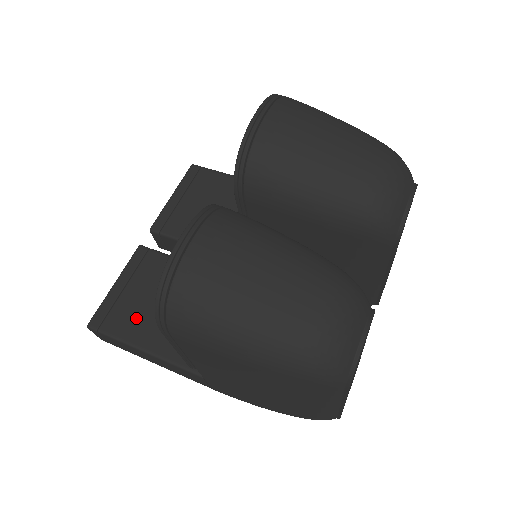
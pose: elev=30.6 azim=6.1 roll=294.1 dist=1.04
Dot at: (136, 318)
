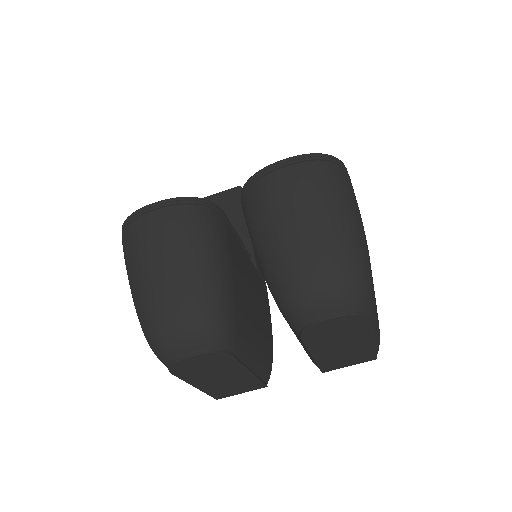
Dot at: occluded
